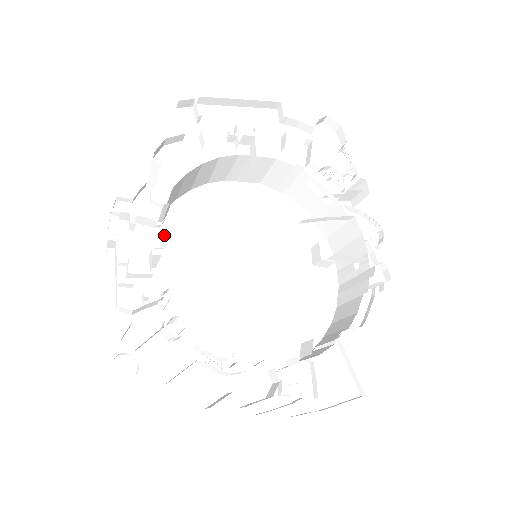
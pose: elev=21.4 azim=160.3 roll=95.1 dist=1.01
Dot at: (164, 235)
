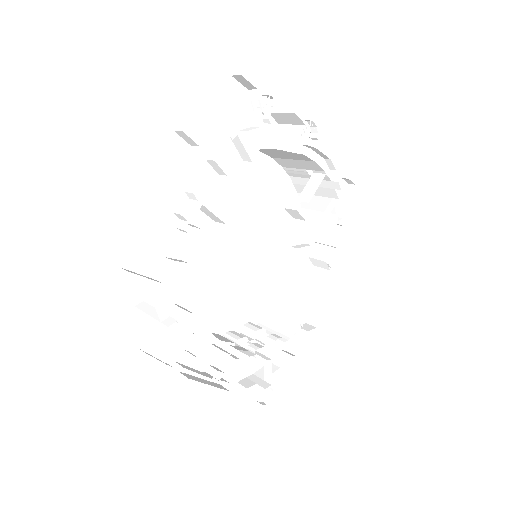
Dot at: (177, 306)
